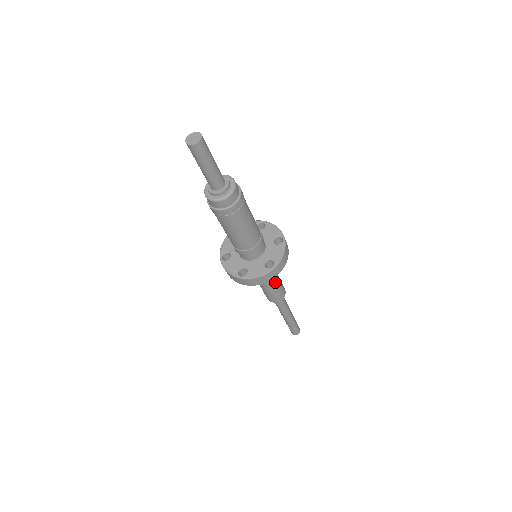
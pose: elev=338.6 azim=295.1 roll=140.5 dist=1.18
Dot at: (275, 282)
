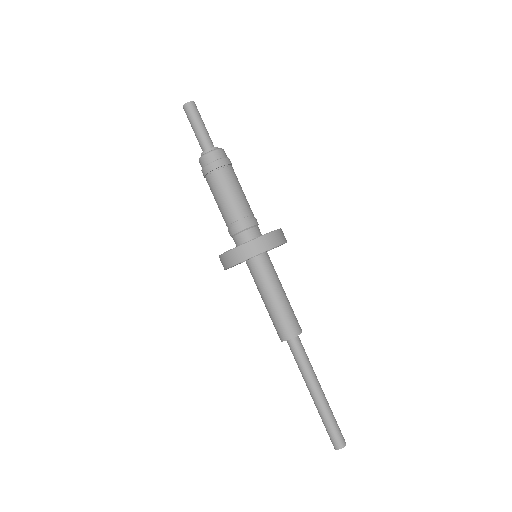
Dot at: (277, 299)
